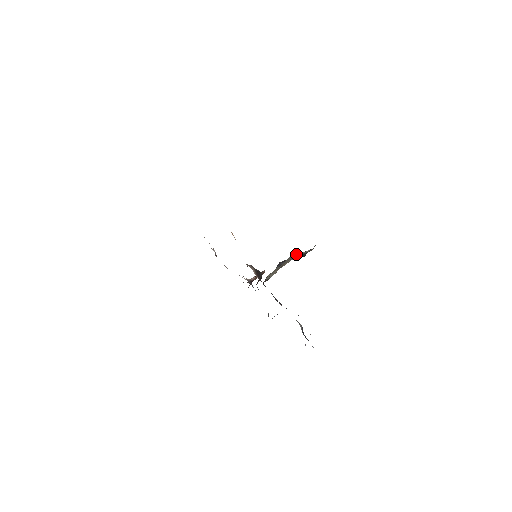
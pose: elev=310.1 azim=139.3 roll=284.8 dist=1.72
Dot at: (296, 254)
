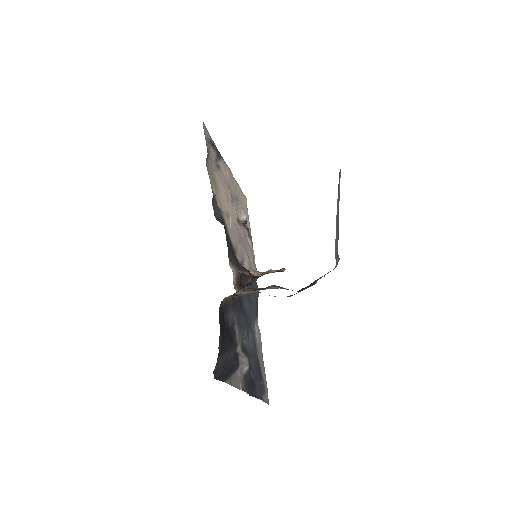
Dot at: occluded
